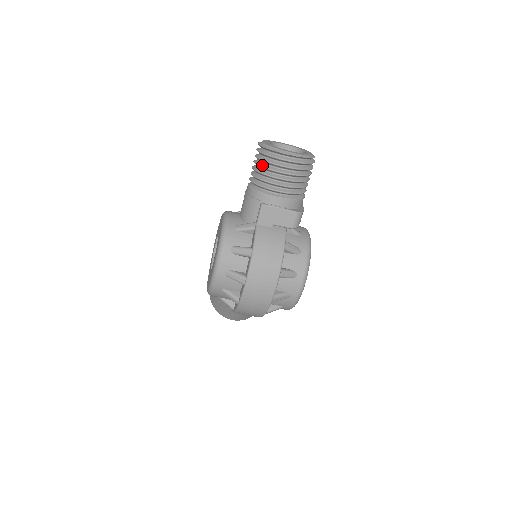
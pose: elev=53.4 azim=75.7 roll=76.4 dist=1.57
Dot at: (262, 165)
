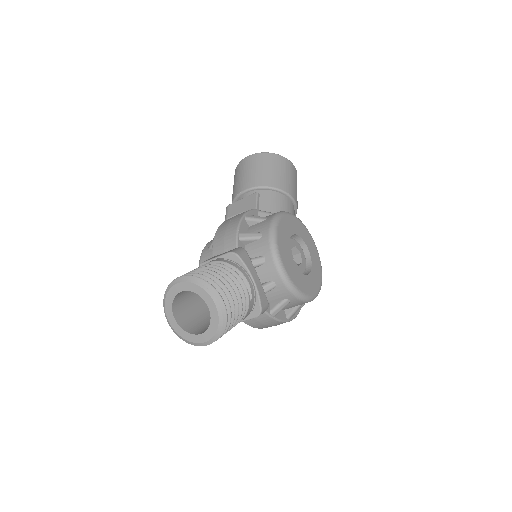
Dot at: occluded
